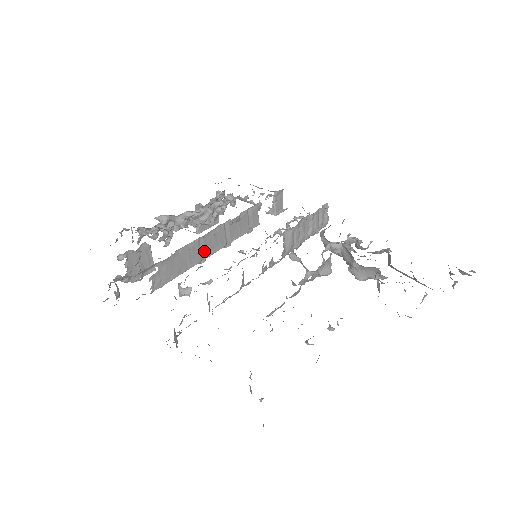
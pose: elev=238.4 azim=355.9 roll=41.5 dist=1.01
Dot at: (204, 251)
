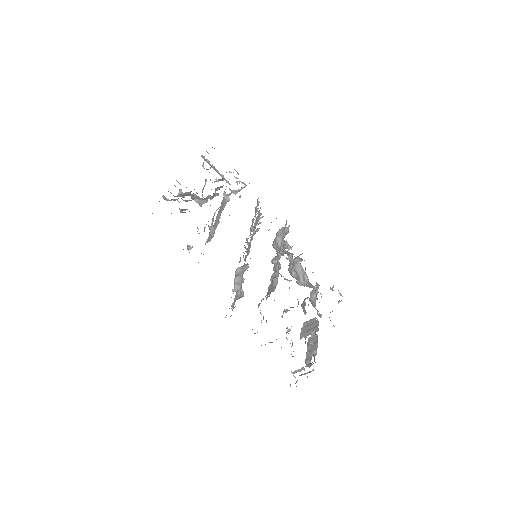
Dot at: occluded
